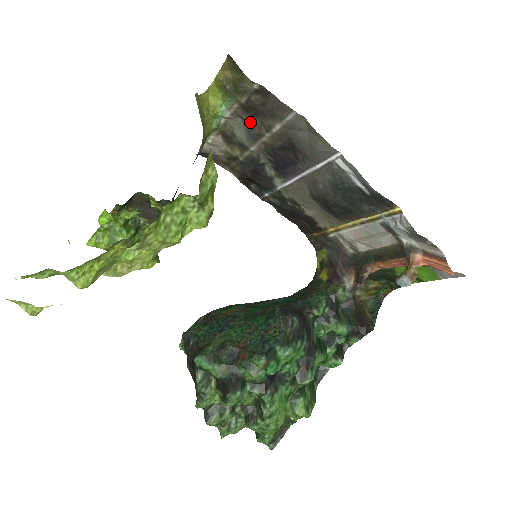
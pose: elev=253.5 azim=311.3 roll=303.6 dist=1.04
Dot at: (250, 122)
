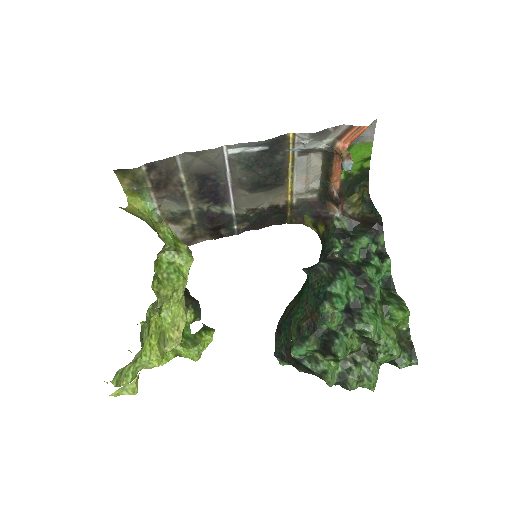
Dot at: (169, 194)
